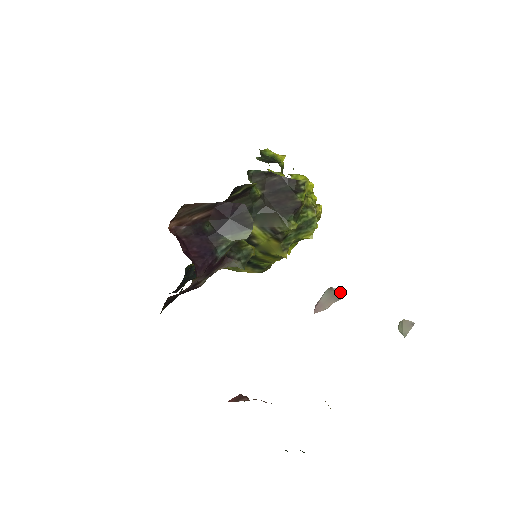
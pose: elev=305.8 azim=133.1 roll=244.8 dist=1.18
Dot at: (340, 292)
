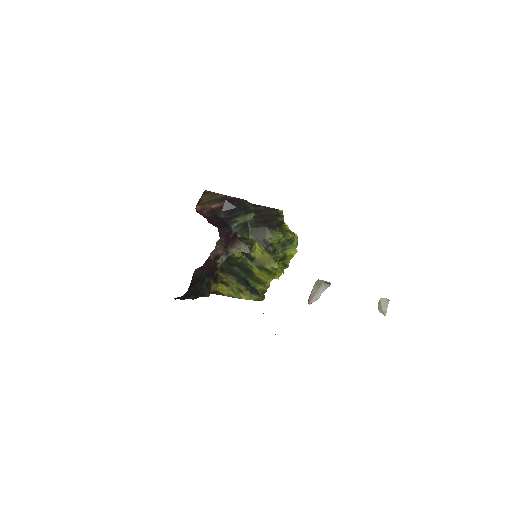
Dot at: (326, 282)
